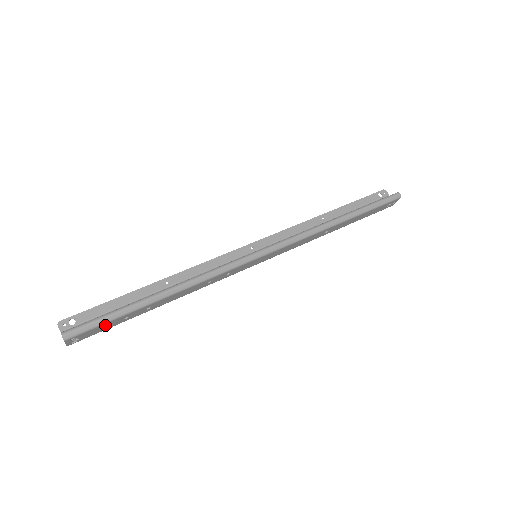
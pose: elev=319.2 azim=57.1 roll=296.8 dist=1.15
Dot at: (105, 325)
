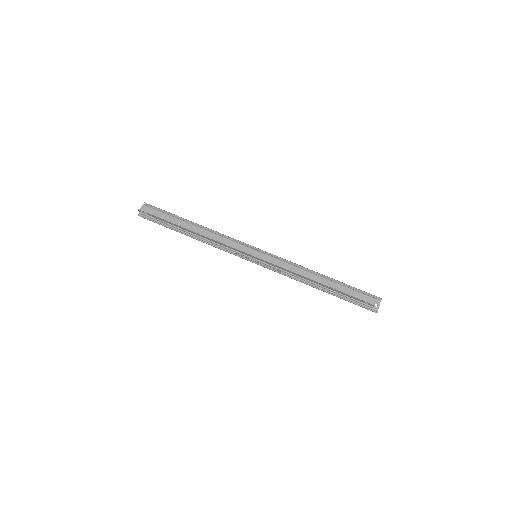
Dot at: occluded
